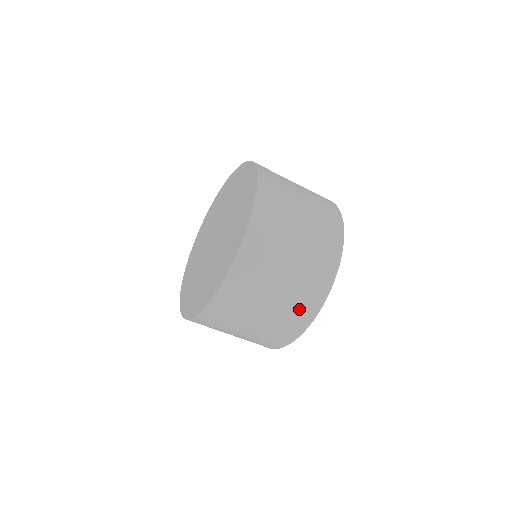
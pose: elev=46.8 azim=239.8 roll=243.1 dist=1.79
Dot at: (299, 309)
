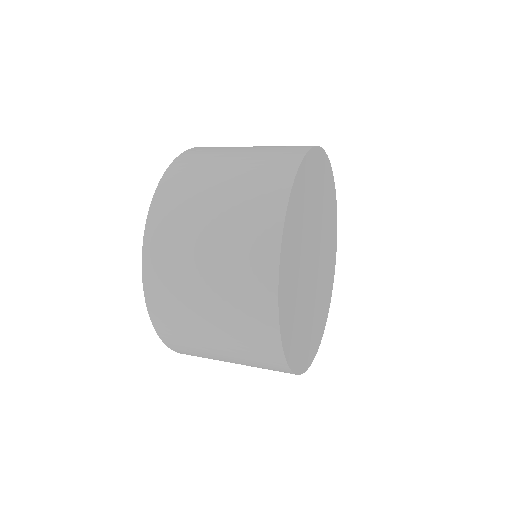
Dot at: occluded
